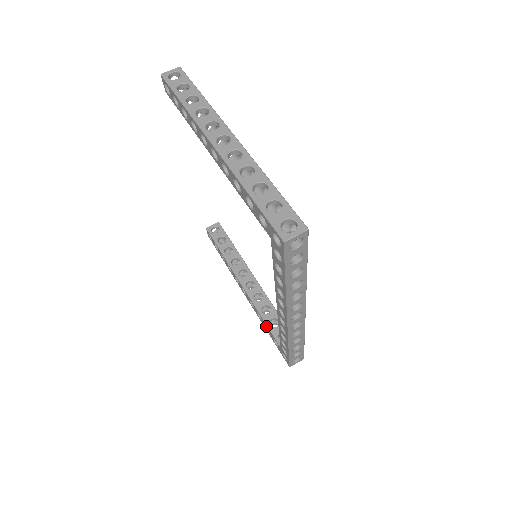
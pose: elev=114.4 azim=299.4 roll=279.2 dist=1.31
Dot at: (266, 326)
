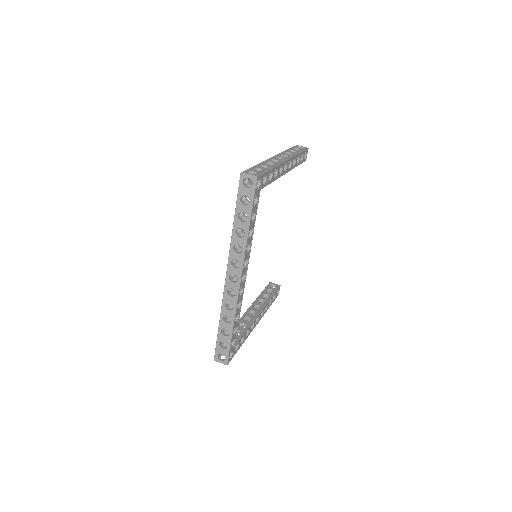
Dot at: occluded
